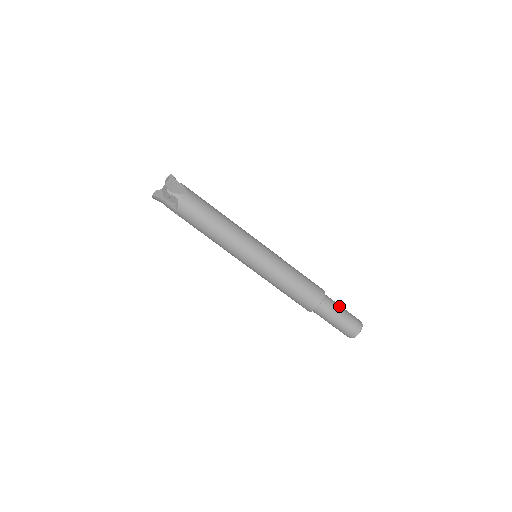
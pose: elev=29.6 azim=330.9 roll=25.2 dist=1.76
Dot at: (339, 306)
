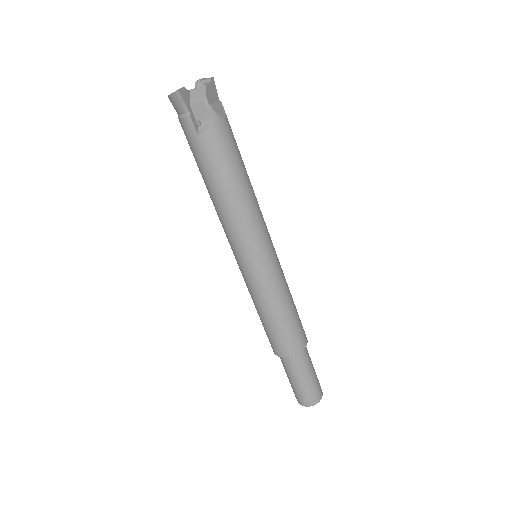
Dot at: occluded
